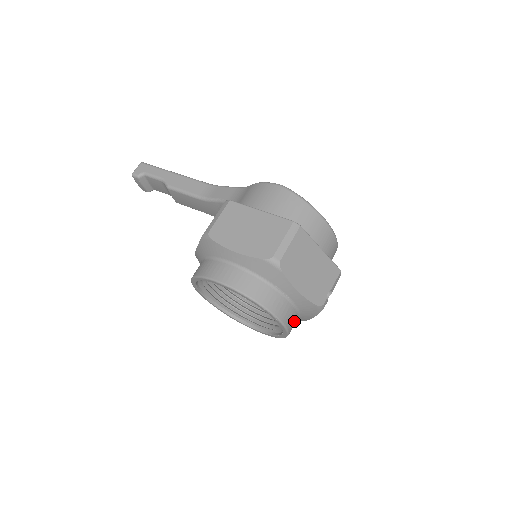
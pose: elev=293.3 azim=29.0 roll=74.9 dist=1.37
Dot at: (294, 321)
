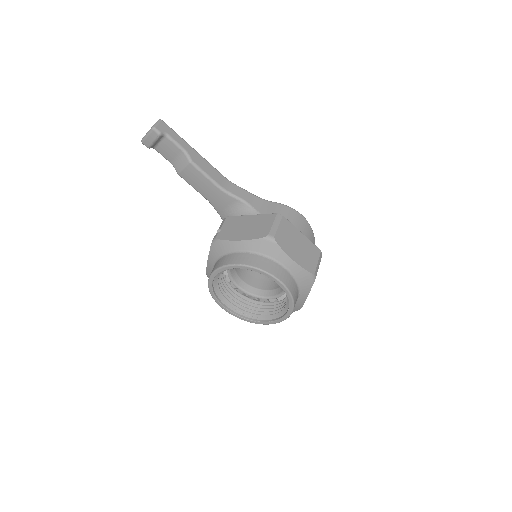
Dot at: occluded
